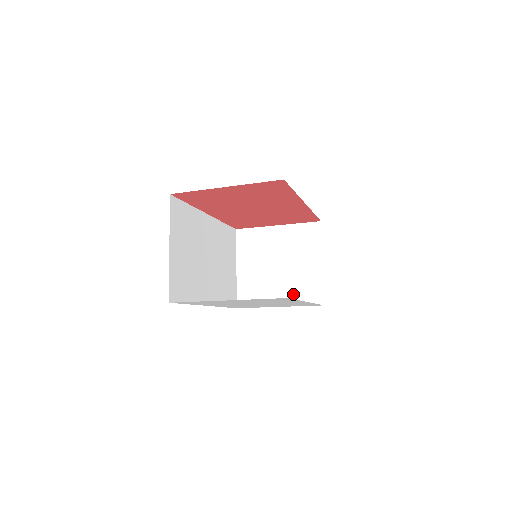
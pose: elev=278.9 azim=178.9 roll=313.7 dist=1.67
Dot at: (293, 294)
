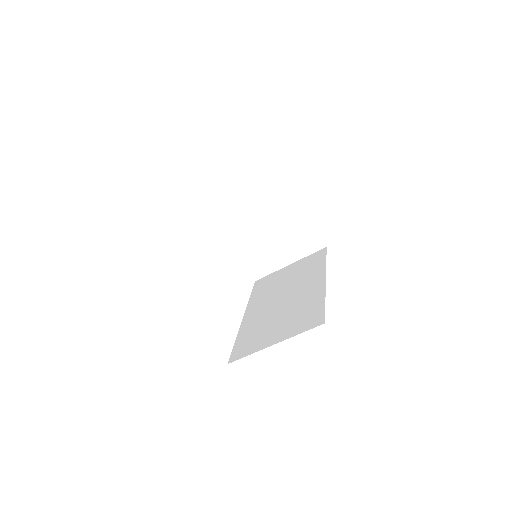
Dot at: (249, 252)
